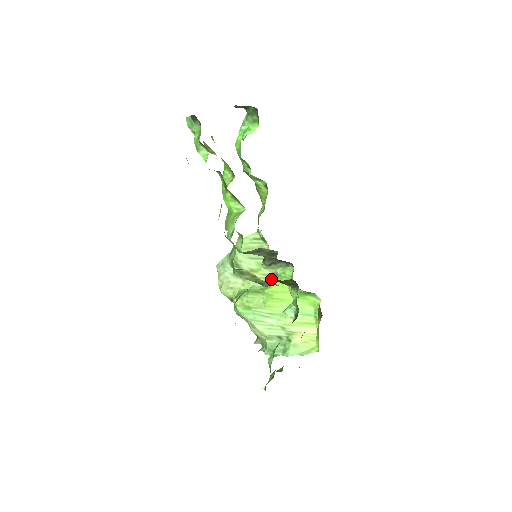
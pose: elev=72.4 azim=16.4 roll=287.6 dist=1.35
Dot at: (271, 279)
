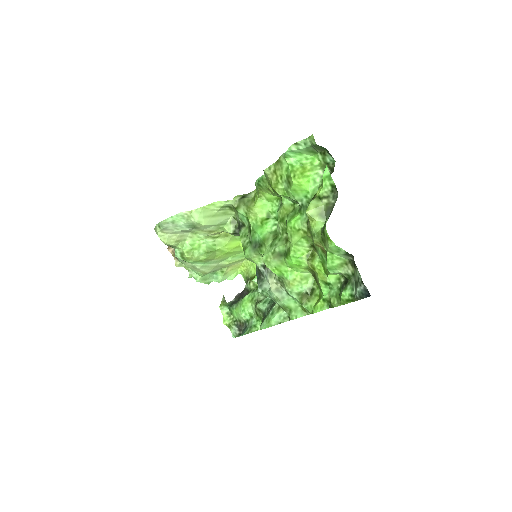
Dot at: (224, 236)
